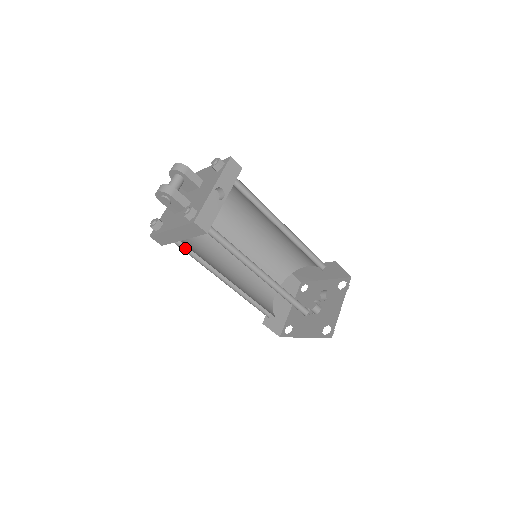
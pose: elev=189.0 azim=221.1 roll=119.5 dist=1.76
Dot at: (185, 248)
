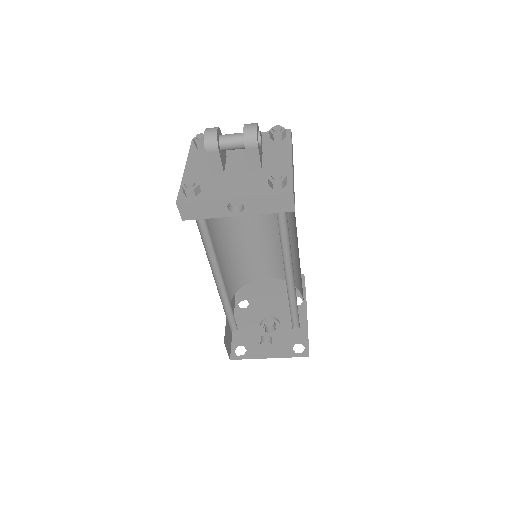
Dot at: occluded
